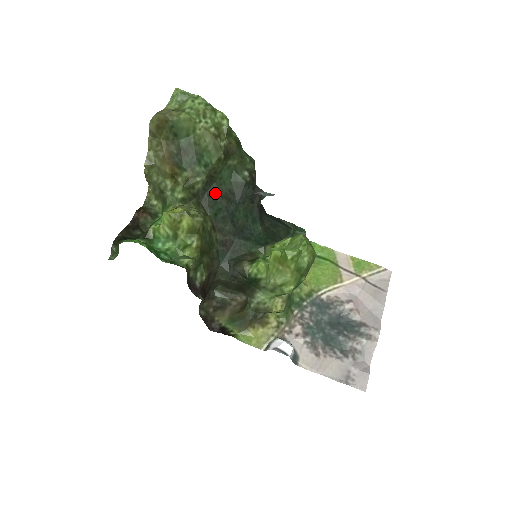
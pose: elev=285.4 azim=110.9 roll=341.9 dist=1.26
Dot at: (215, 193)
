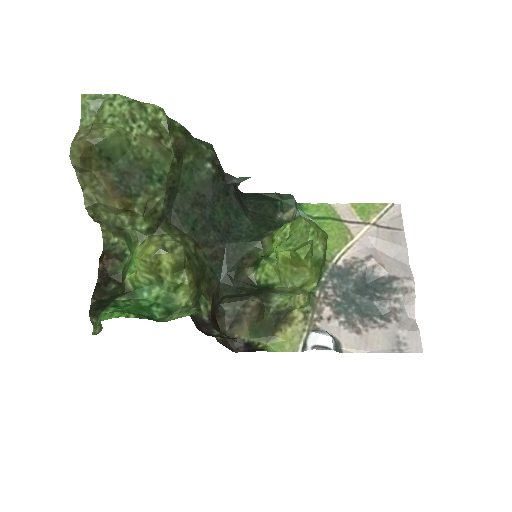
Dot at: (182, 205)
